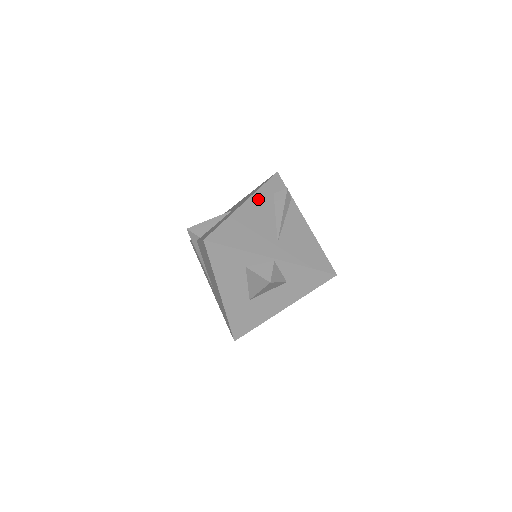
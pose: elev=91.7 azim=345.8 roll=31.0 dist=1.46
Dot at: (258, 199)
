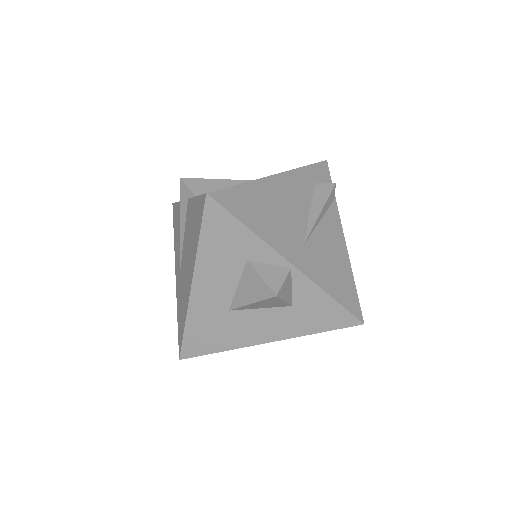
Dot at: (295, 179)
